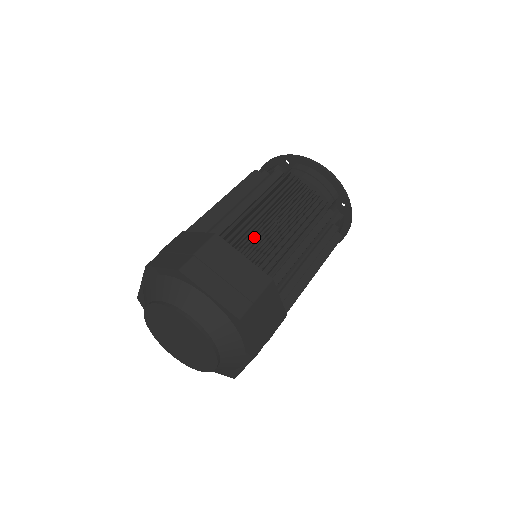
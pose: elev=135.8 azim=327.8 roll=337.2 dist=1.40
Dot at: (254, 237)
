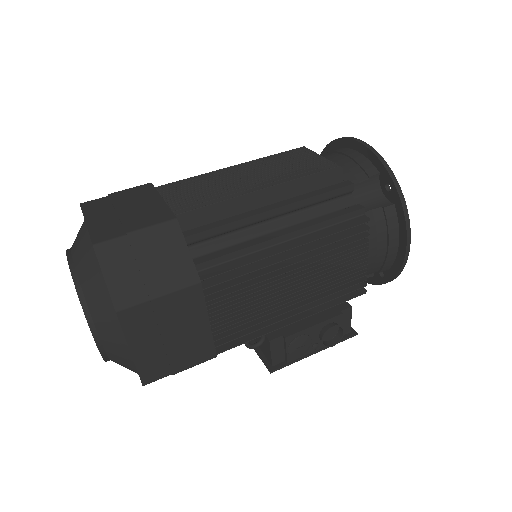
Dot at: (195, 188)
